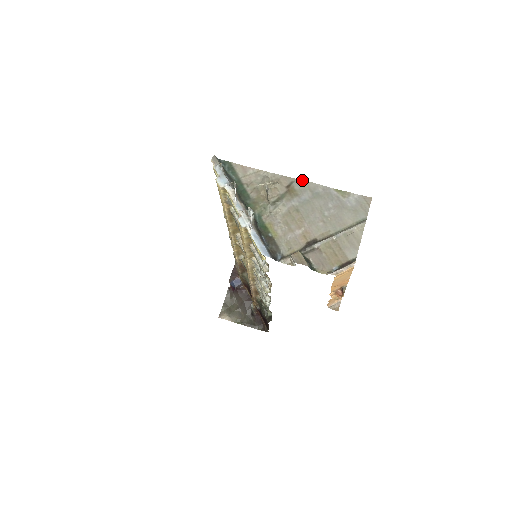
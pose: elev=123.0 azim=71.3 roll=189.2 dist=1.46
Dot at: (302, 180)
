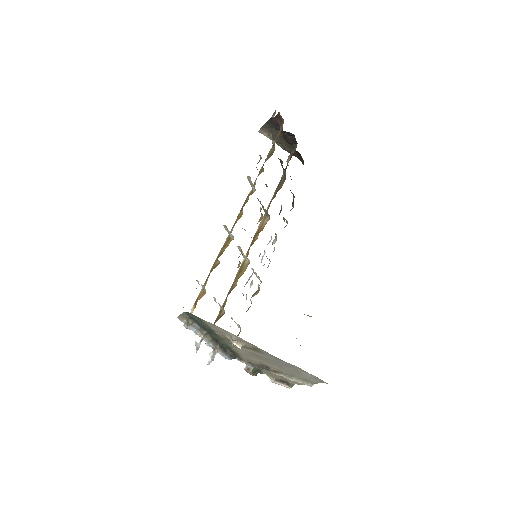
Dot at: occluded
